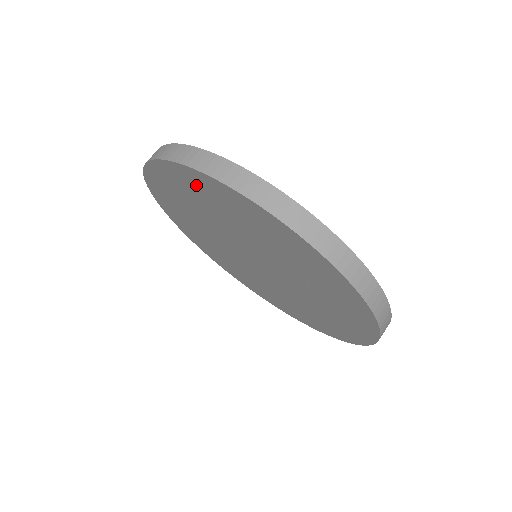
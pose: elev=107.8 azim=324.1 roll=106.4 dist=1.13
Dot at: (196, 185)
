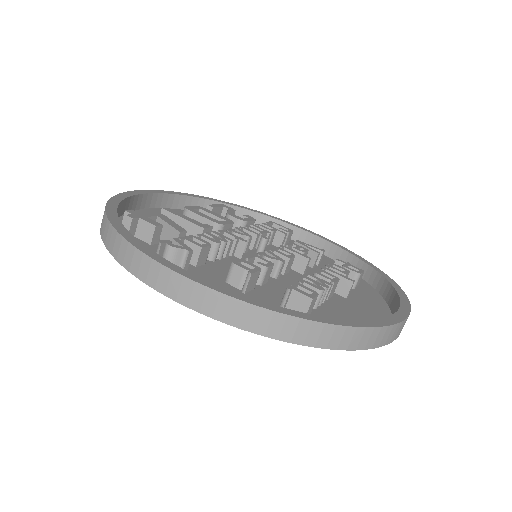
Dot at: occluded
